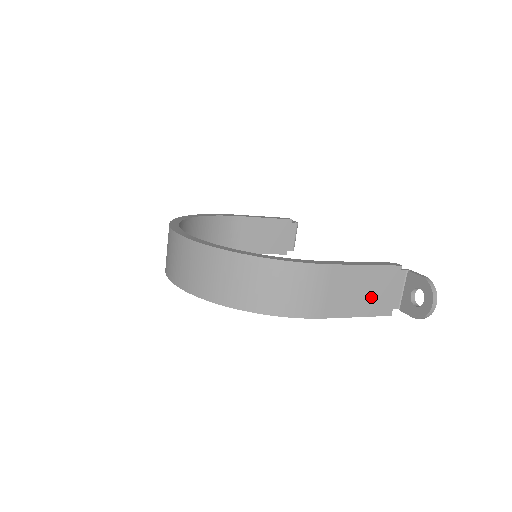
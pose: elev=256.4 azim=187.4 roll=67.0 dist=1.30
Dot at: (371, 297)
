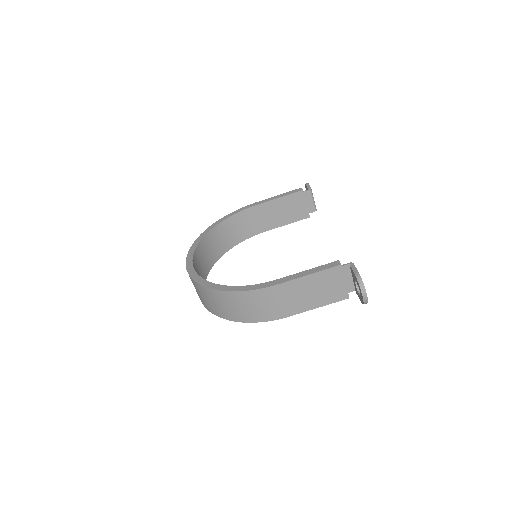
Dot at: (323, 293)
